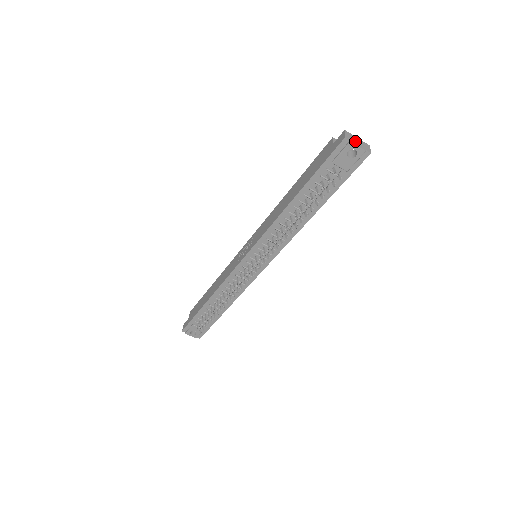
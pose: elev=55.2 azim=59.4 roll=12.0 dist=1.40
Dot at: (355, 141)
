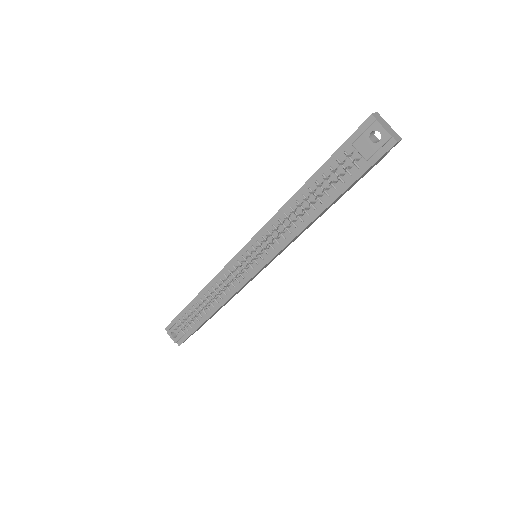
Dot at: (383, 124)
